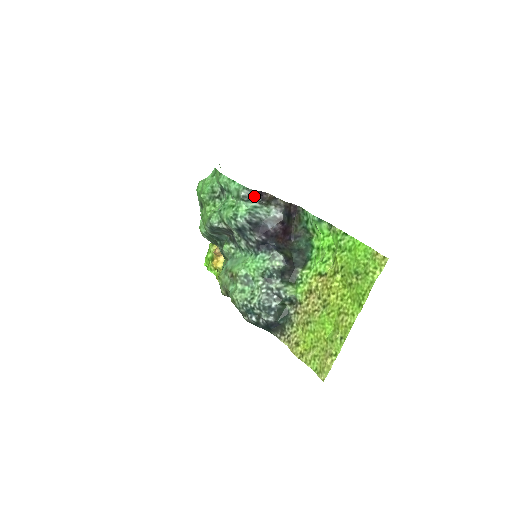
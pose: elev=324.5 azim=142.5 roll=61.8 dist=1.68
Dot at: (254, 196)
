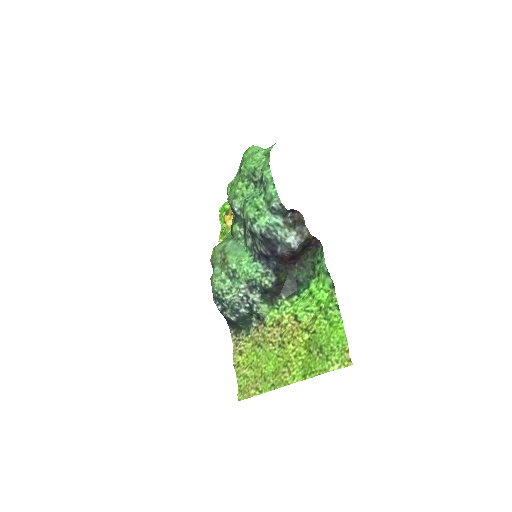
Dot at: (283, 213)
